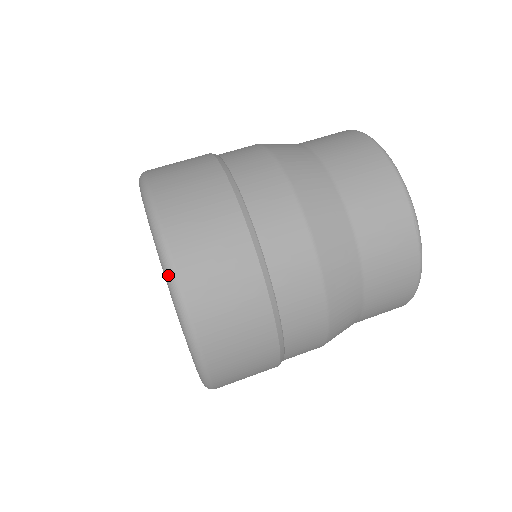
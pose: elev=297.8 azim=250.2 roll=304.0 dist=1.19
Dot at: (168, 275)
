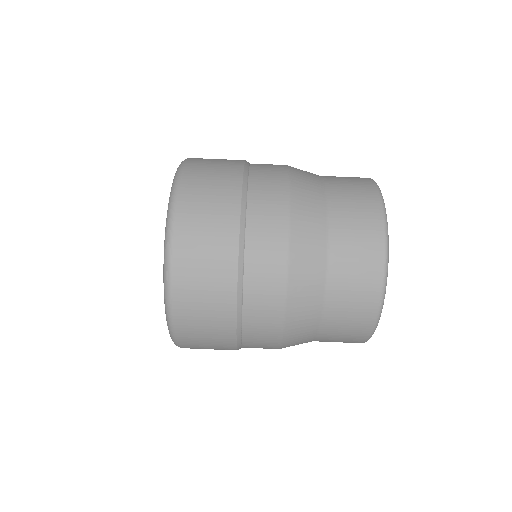
Dot at: (165, 267)
